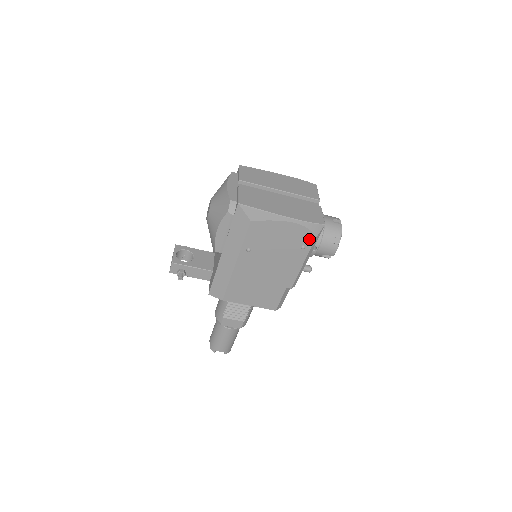
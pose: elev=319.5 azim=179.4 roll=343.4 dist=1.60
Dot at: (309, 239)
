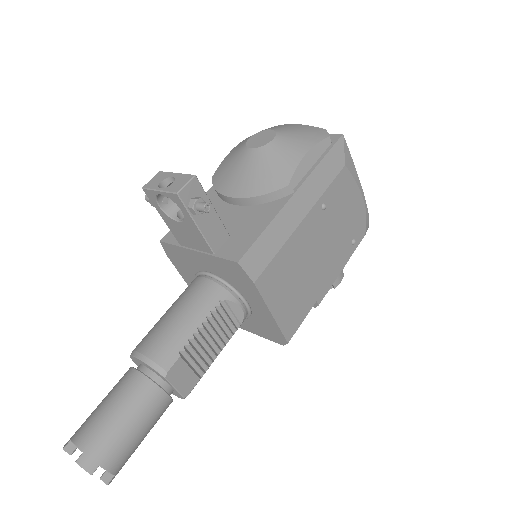
Dot at: (361, 234)
